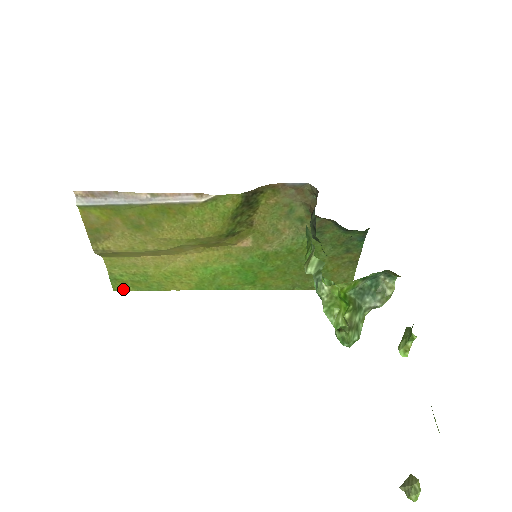
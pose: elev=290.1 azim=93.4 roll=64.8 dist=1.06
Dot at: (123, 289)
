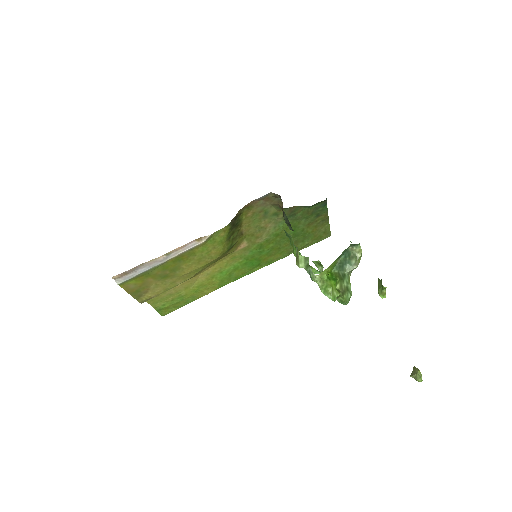
Dot at: (168, 312)
